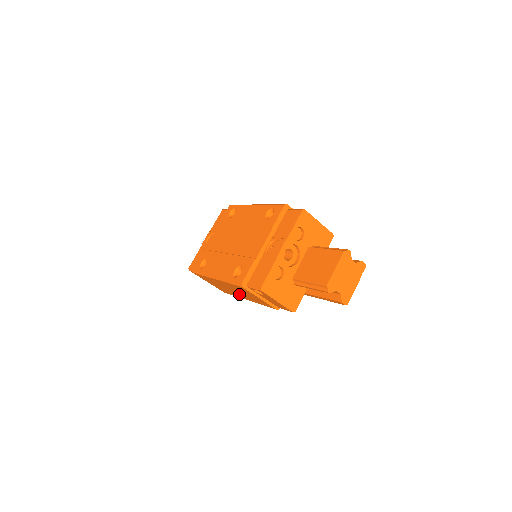
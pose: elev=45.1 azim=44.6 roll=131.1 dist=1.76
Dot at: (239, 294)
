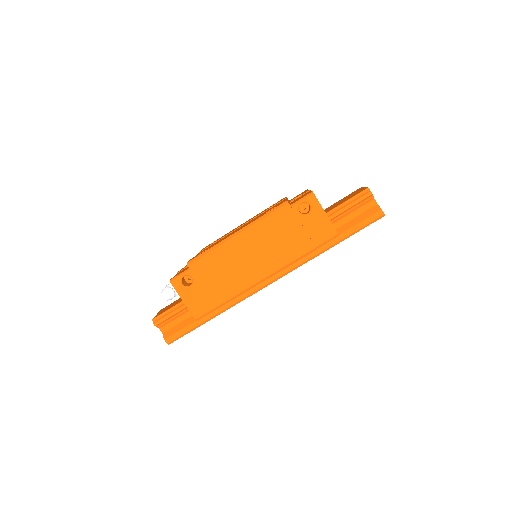
Dot at: (258, 264)
